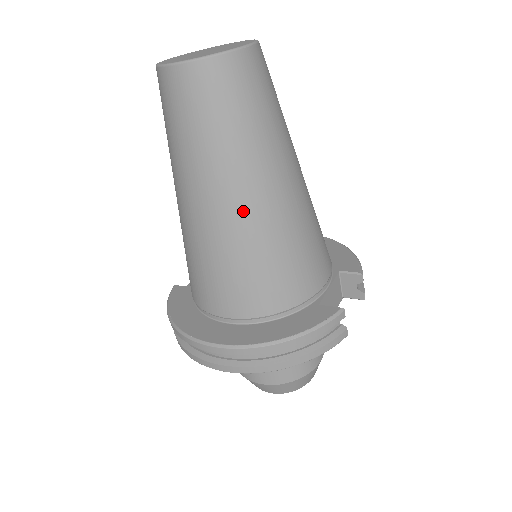
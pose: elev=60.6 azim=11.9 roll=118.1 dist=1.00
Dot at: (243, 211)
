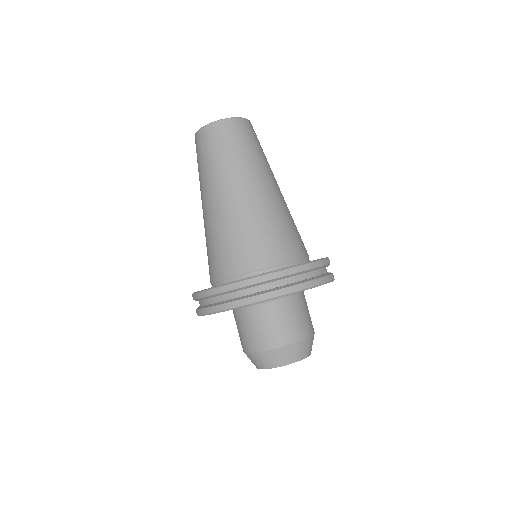
Dot at: (260, 194)
